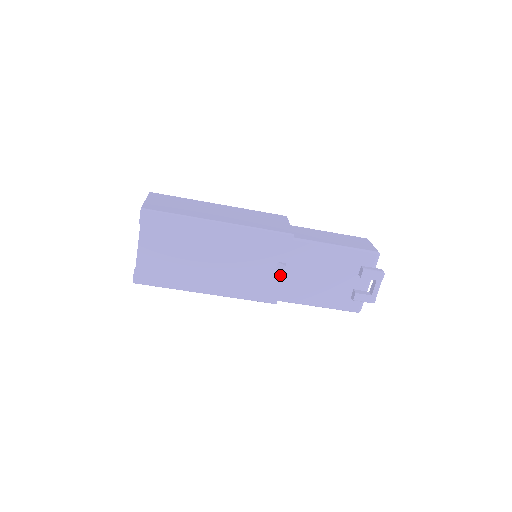
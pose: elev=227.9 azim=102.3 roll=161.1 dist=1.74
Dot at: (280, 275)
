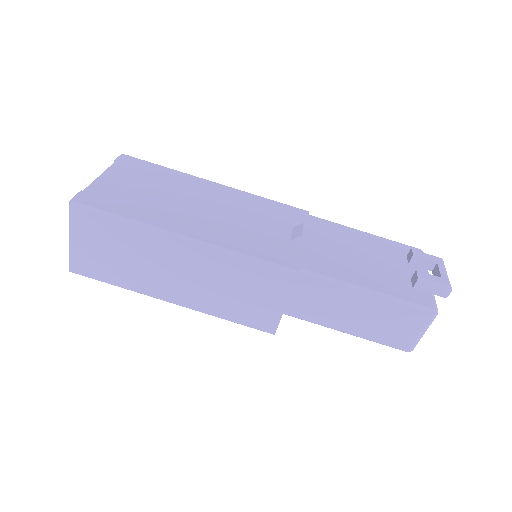
Dot at: (299, 232)
